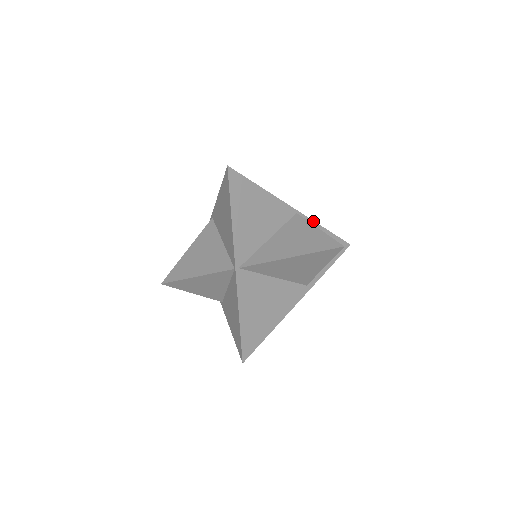
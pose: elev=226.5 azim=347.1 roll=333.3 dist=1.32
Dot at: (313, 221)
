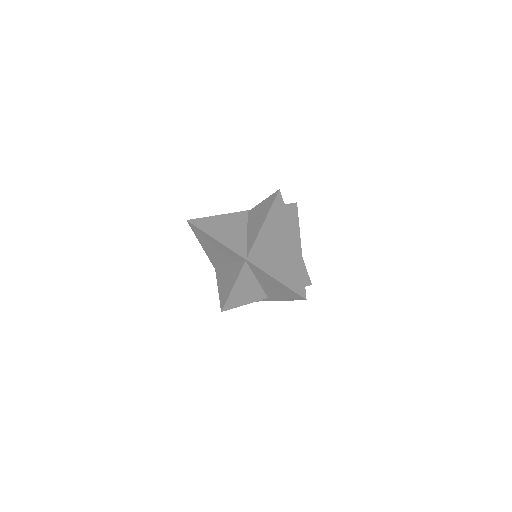
Dot at: occluded
